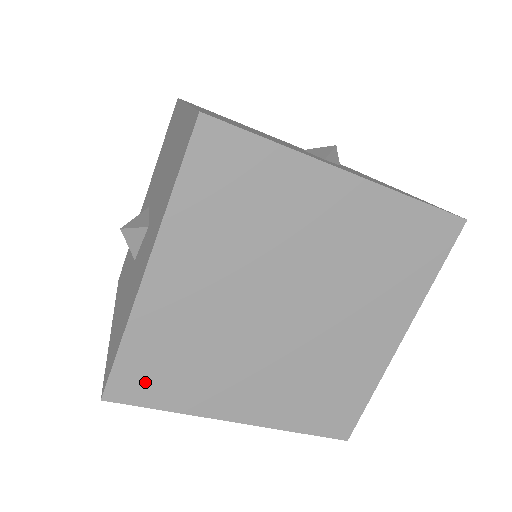
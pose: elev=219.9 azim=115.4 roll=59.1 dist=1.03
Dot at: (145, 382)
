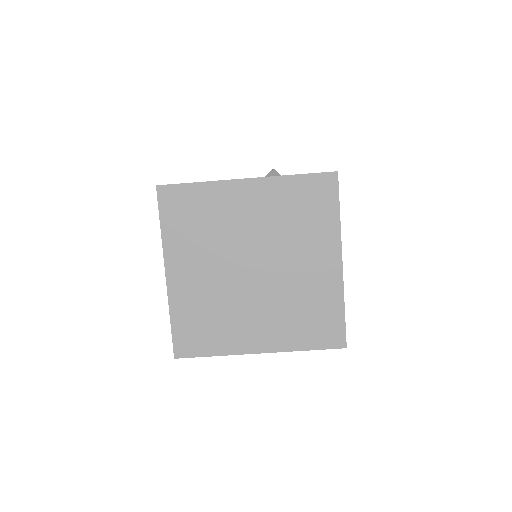
Dot at: (193, 341)
